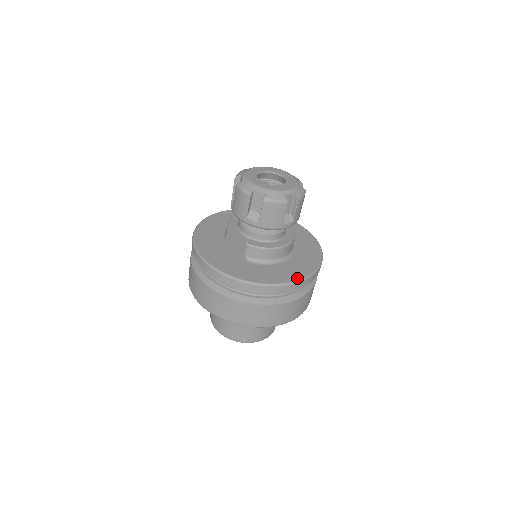
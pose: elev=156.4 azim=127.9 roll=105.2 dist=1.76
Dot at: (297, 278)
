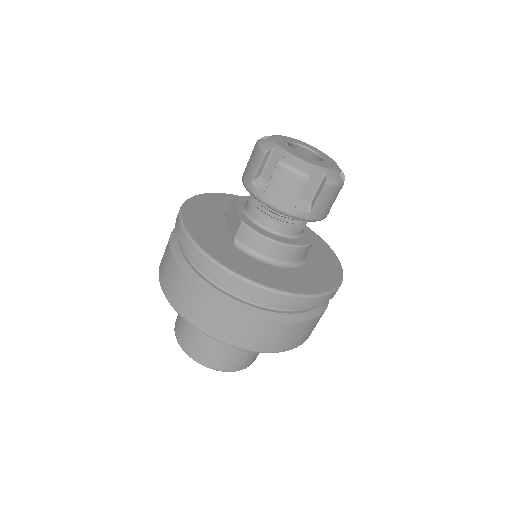
Dot at: (285, 288)
